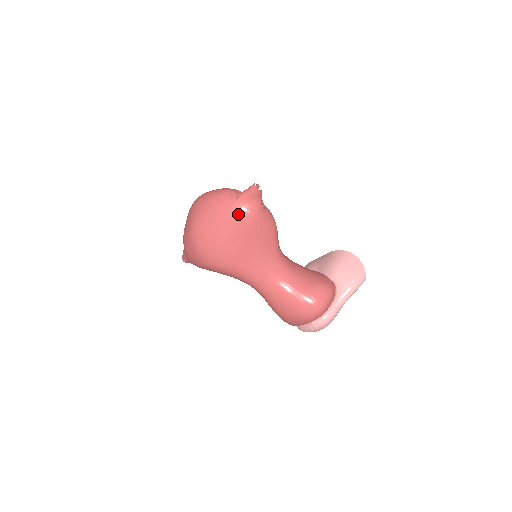
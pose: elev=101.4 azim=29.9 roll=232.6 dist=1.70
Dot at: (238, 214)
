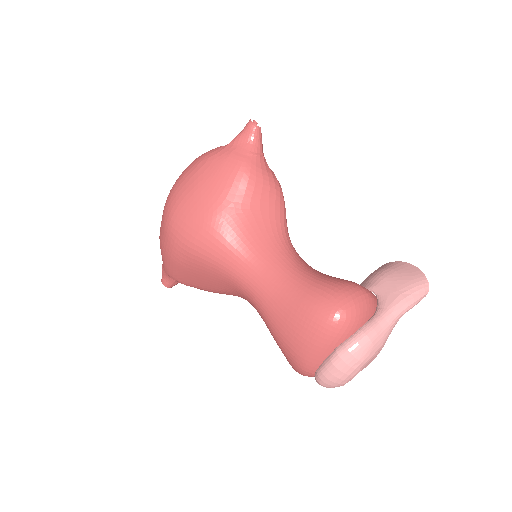
Dot at: (226, 159)
